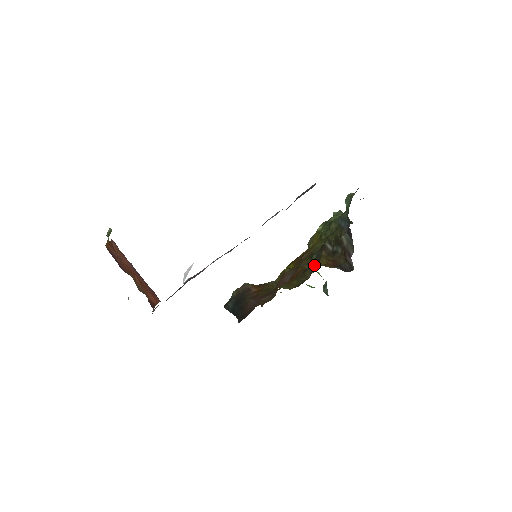
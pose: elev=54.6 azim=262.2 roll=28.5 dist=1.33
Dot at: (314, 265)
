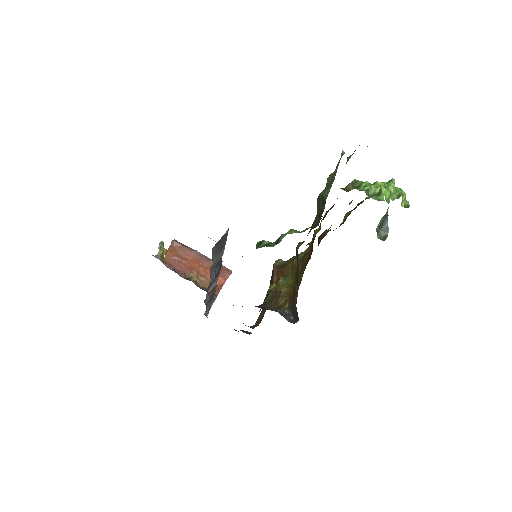
Dot at: occluded
